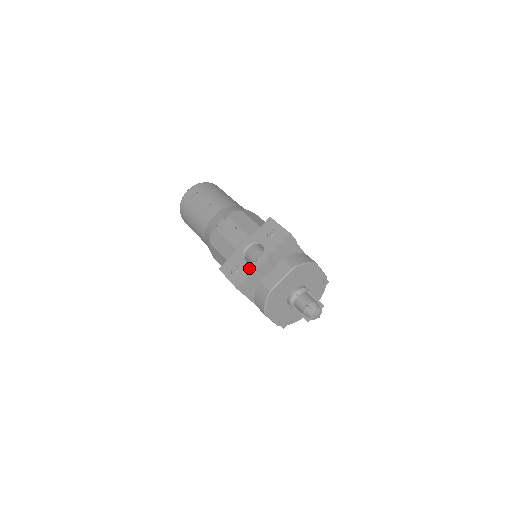
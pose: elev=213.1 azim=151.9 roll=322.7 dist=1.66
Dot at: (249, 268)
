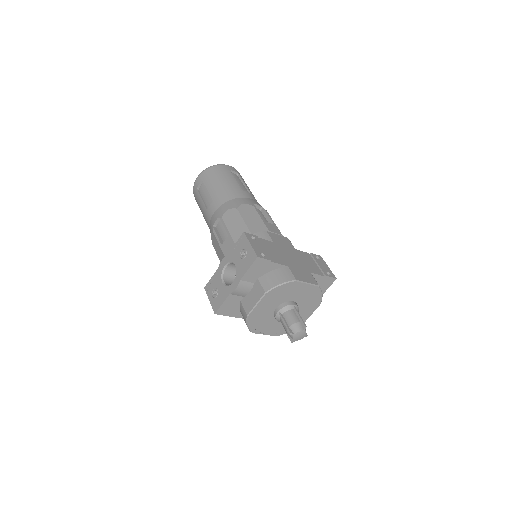
Dot at: (224, 293)
